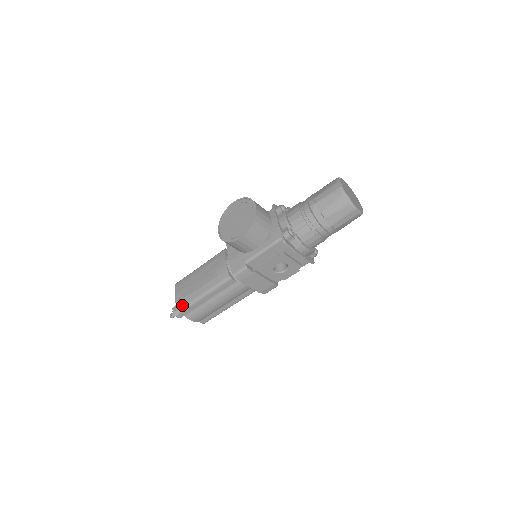
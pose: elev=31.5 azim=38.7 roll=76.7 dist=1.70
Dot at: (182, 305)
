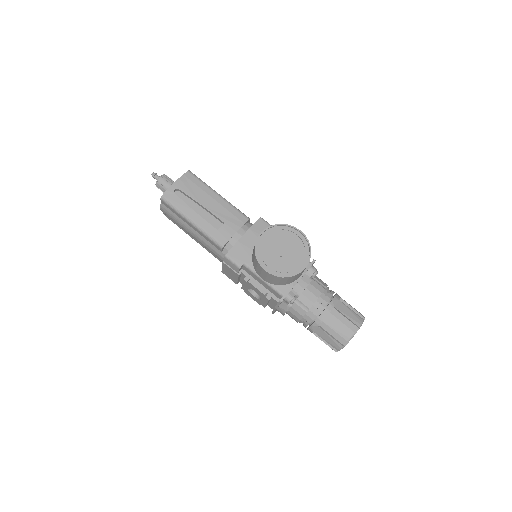
Dot at: (170, 199)
